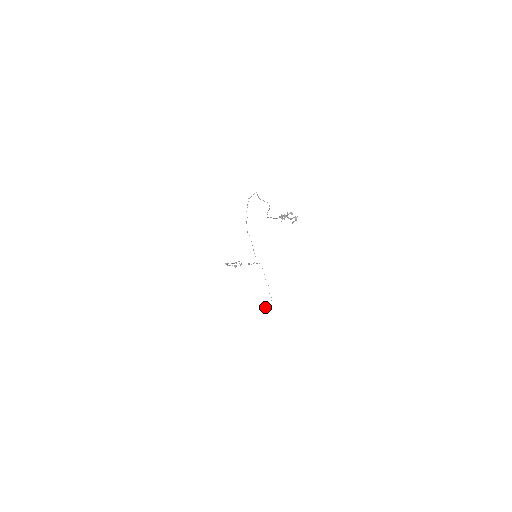
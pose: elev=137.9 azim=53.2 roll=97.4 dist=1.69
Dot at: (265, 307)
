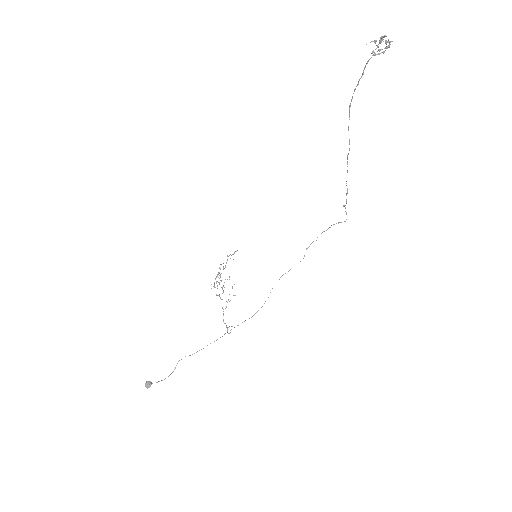
Dot at: occluded
